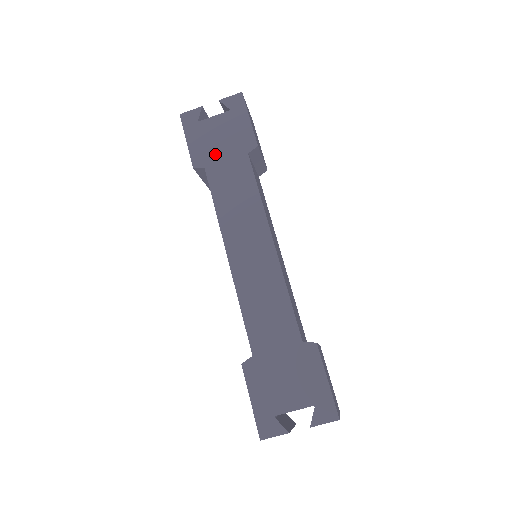
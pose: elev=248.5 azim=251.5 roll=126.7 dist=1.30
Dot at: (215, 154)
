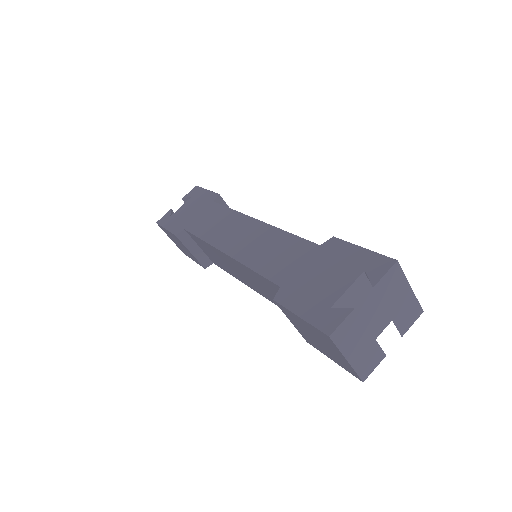
Dot at: (189, 219)
